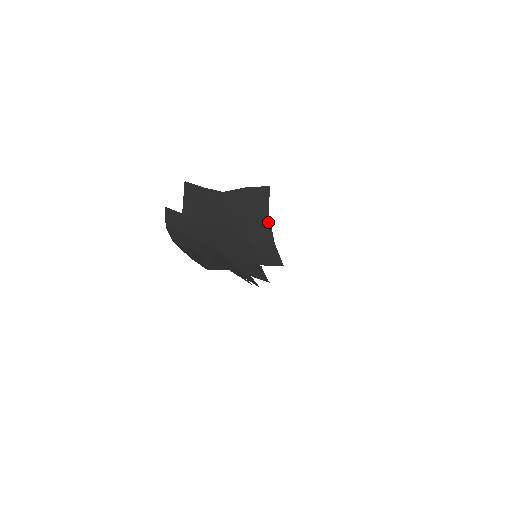
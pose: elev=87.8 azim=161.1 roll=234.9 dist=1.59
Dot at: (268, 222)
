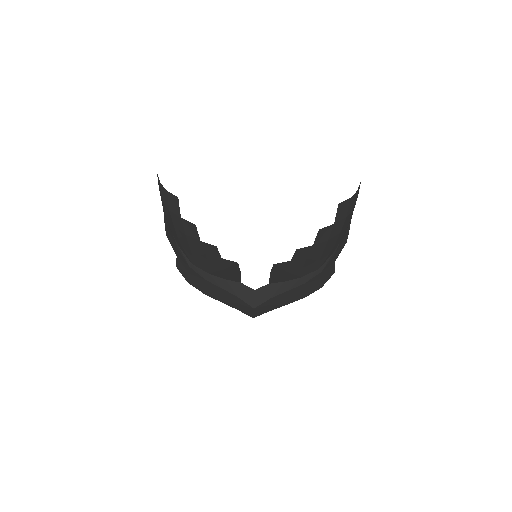
Dot at: (162, 186)
